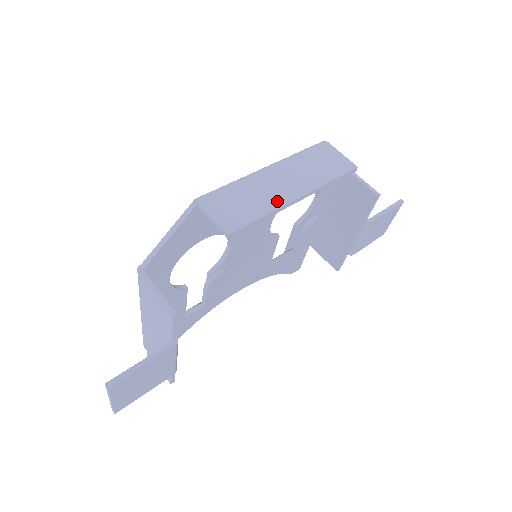
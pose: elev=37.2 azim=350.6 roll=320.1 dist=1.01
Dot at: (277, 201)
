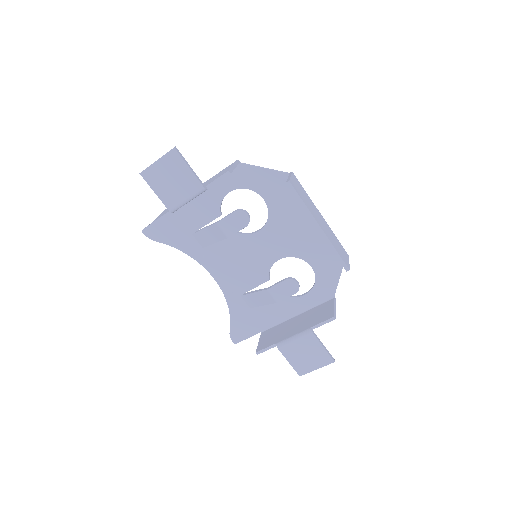
Dot at: (313, 213)
